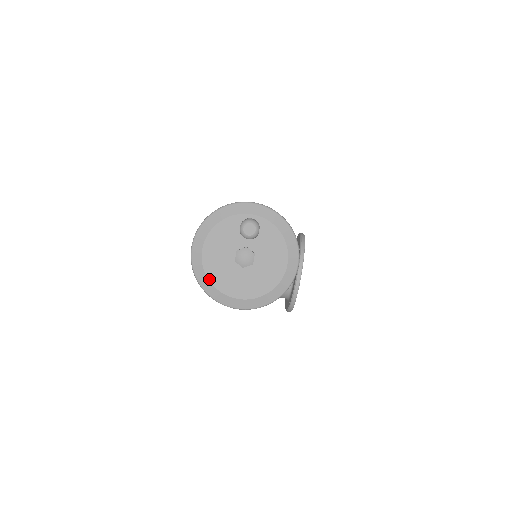
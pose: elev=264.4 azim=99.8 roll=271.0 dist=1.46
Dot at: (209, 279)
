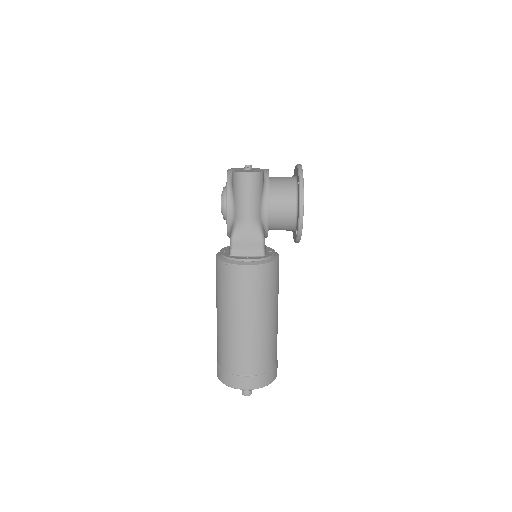
Dot at: occluded
